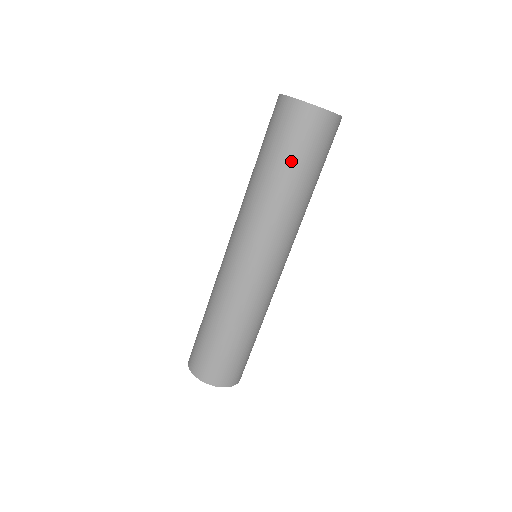
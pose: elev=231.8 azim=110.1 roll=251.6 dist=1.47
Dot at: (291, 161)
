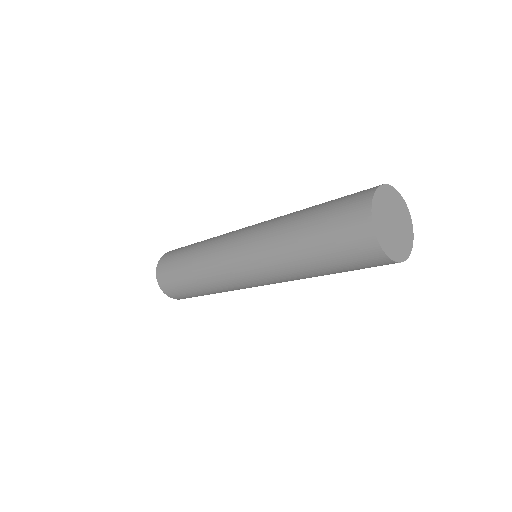
Dot at: (329, 263)
